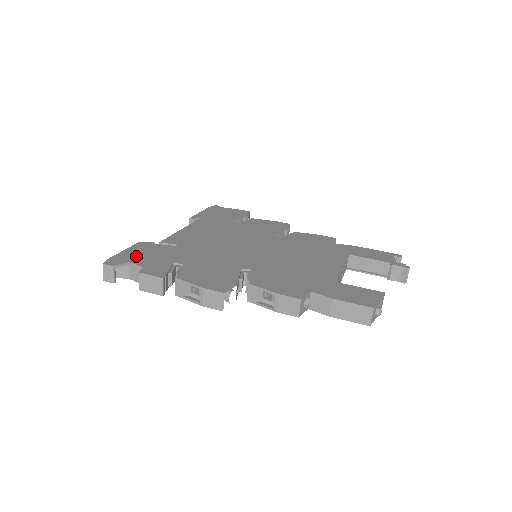
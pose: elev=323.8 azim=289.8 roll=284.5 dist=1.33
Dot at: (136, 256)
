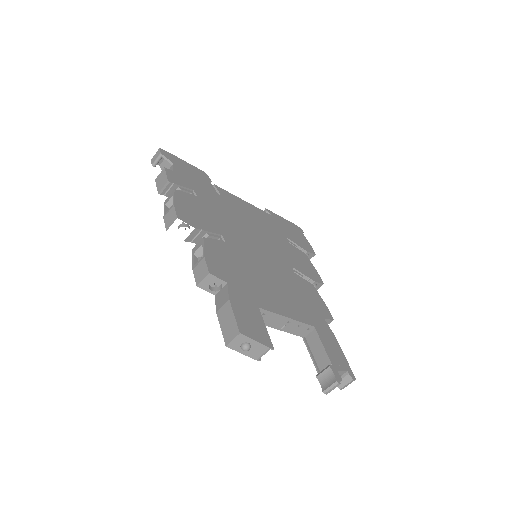
Dot at: (184, 168)
